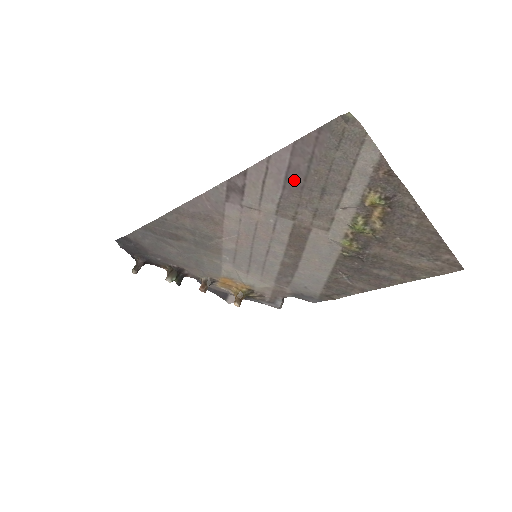
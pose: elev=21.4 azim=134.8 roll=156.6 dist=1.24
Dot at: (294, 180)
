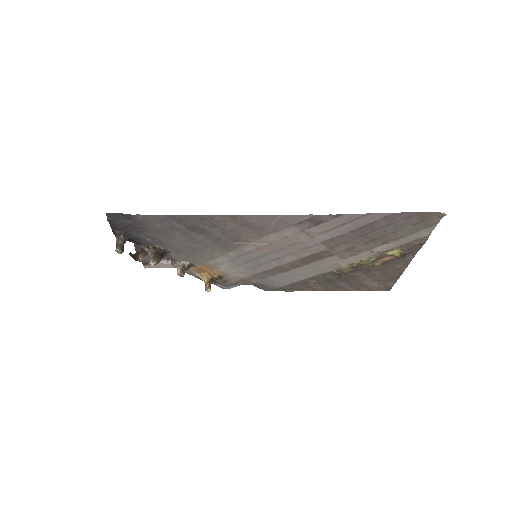
Dot at: (364, 230)
